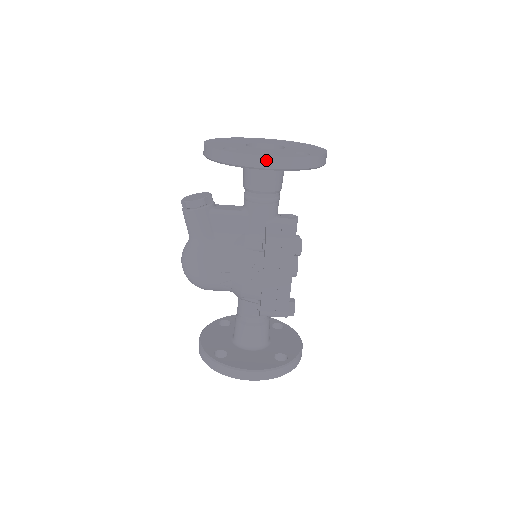
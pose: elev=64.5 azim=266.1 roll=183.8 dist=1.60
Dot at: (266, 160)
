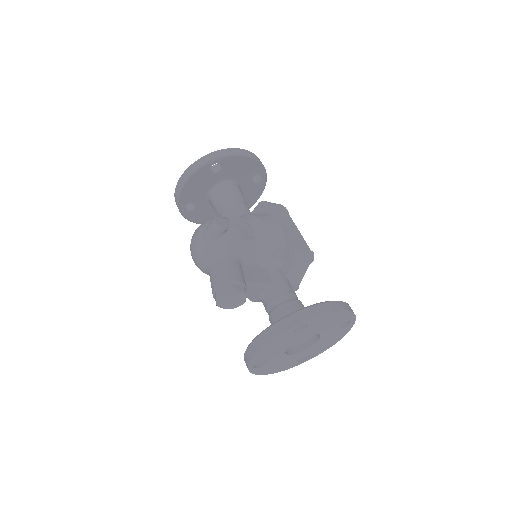
Dot at: occluded
